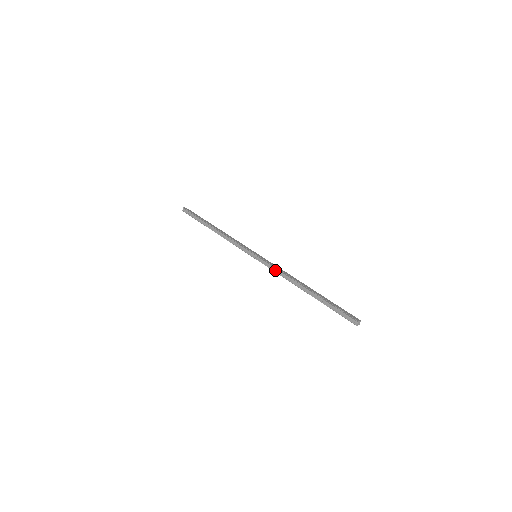
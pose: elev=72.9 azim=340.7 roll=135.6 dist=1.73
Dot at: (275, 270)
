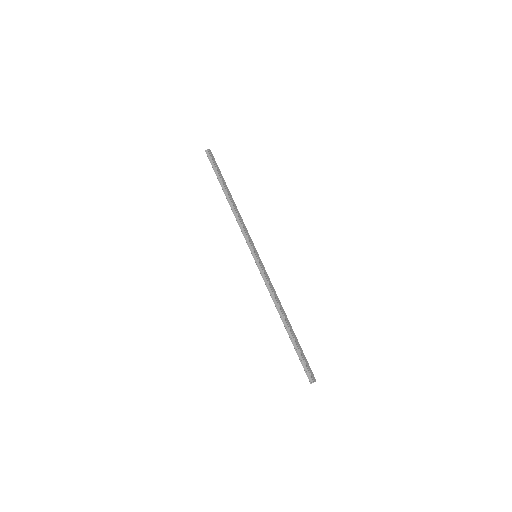
Dot at: (267, 284)
